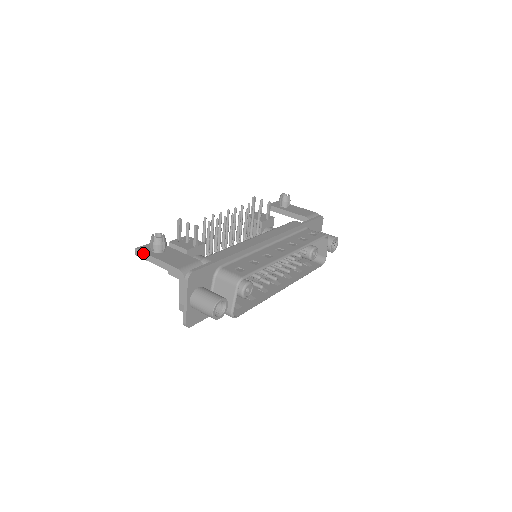
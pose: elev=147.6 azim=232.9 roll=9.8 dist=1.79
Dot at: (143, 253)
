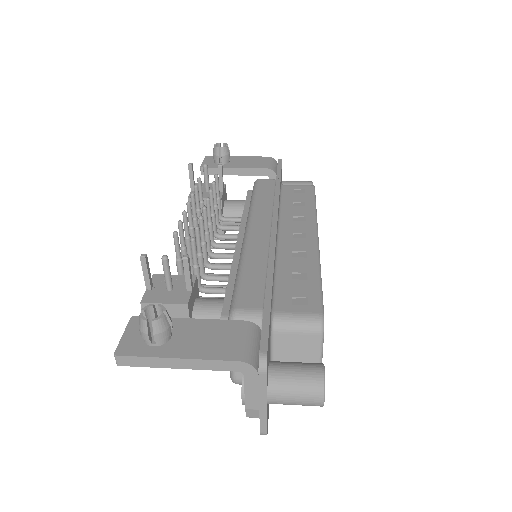
Dot at: (138, 358)
